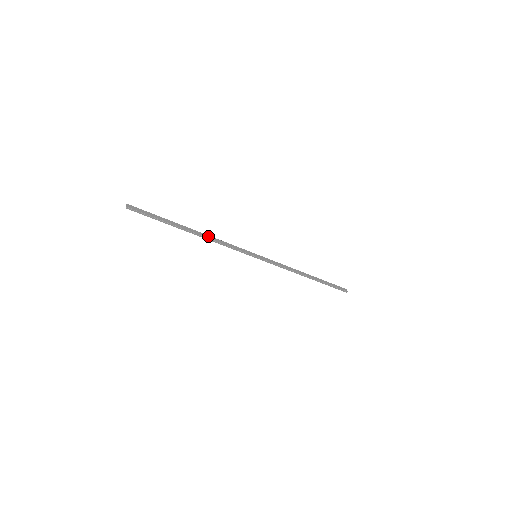
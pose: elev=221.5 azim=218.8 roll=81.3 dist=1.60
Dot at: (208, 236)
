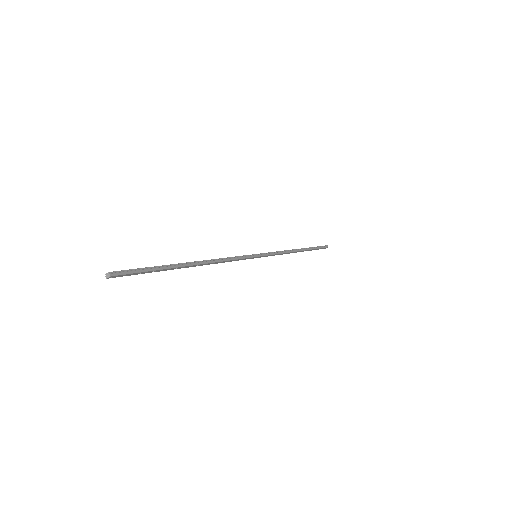
Dot at: (207, 261)
